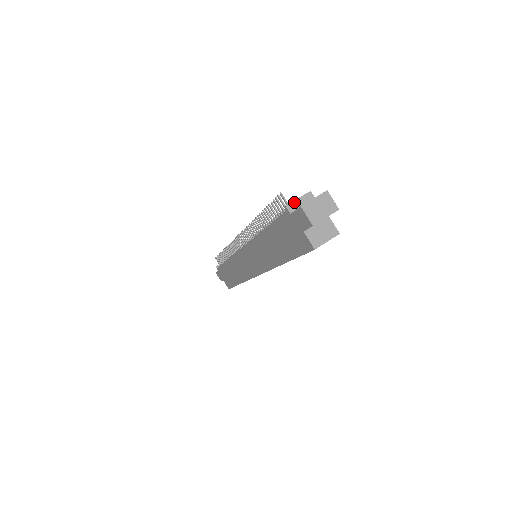
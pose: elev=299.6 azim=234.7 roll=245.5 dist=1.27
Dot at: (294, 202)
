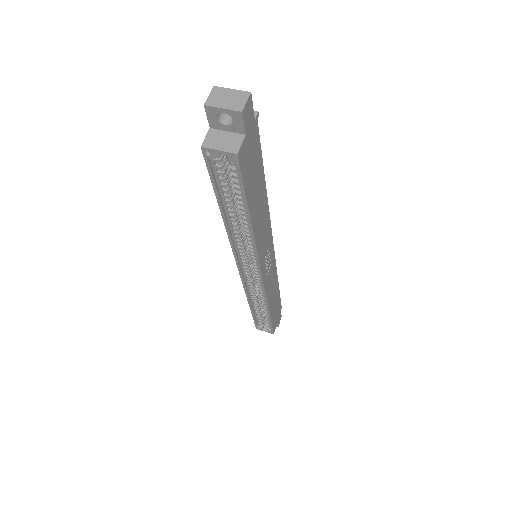
Dot at: occluded
